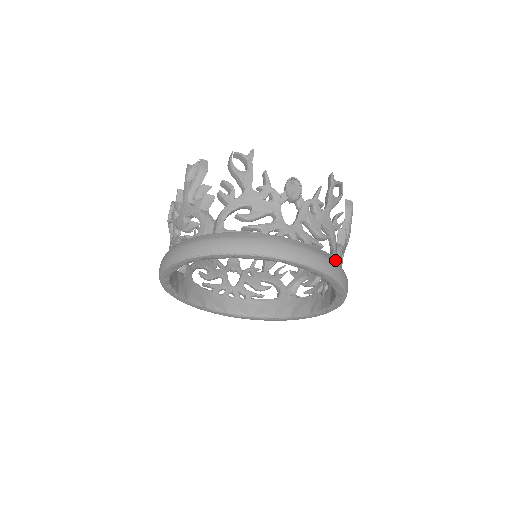
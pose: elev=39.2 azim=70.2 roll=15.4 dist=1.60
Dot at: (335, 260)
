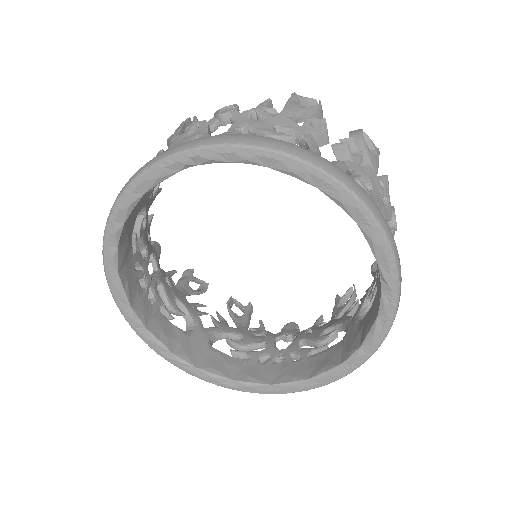
Dot at: occluded
